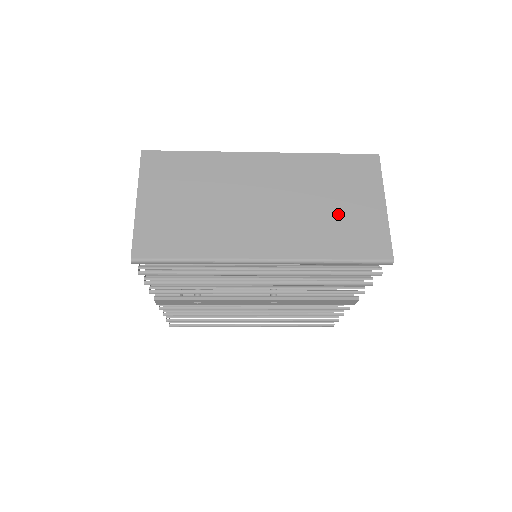
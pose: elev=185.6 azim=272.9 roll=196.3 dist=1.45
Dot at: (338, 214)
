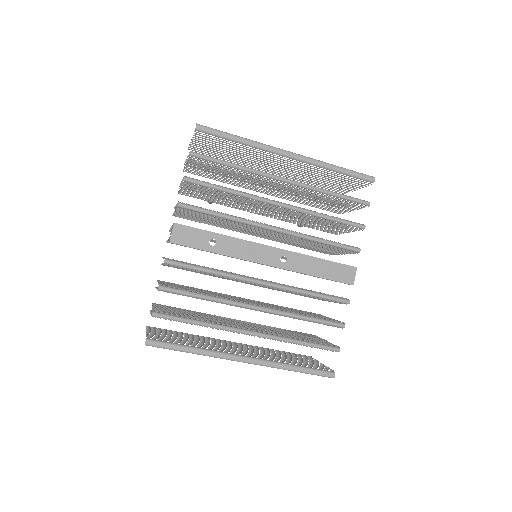
Dot at: occluded
